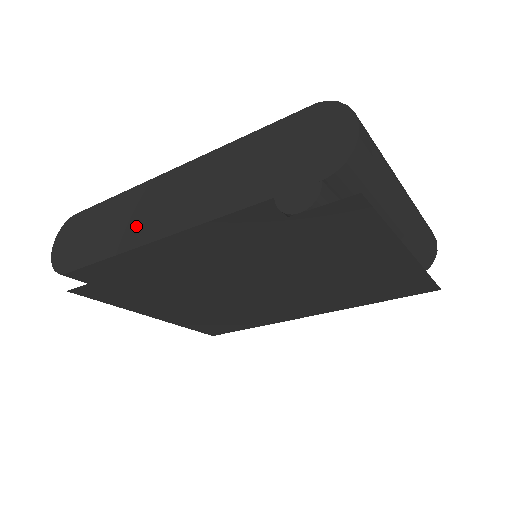
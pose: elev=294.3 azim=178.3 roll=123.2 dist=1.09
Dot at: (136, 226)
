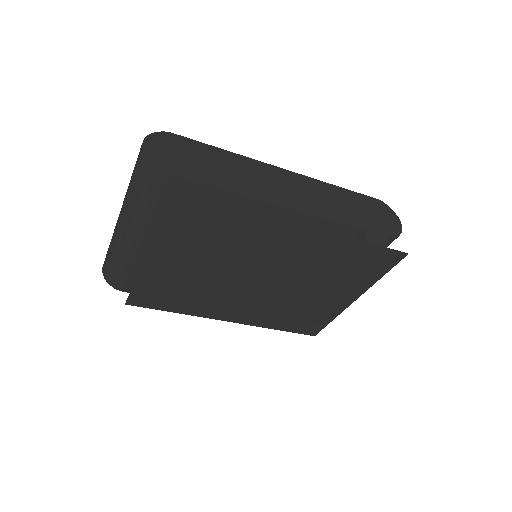
Dot at: (255, 185)
